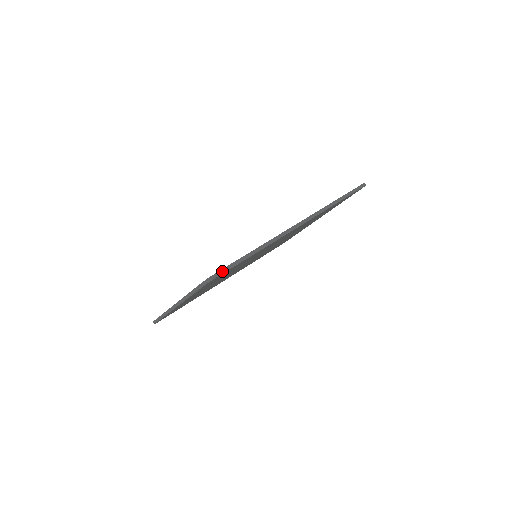
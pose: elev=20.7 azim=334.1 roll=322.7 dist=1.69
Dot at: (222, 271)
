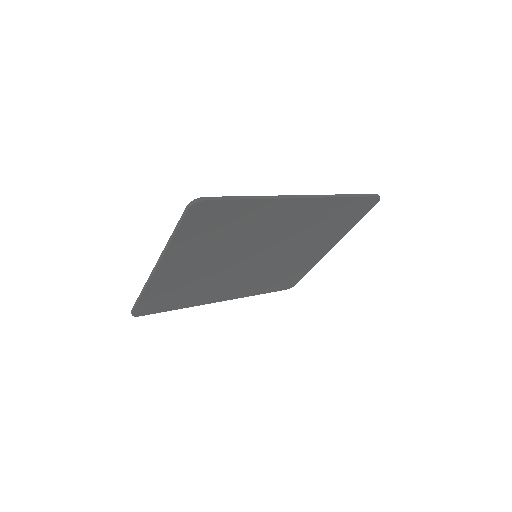
Dot at: (210, 198)
